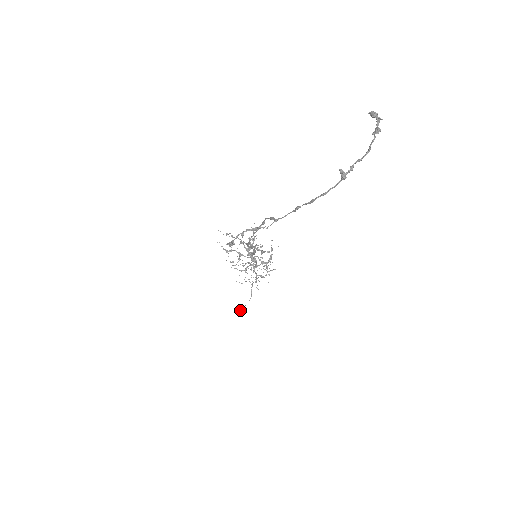
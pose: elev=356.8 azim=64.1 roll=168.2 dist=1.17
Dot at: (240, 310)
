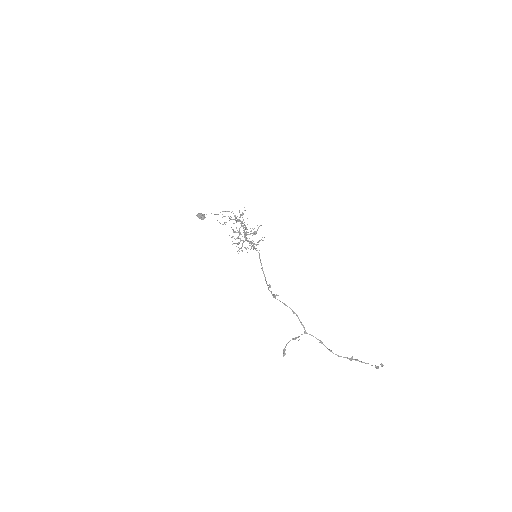
Dot at: (202, 219)
